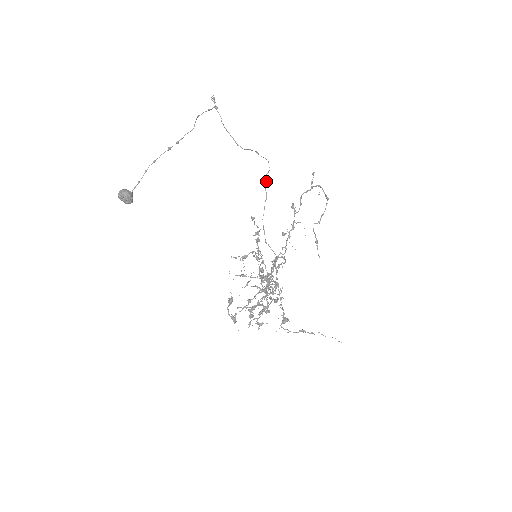
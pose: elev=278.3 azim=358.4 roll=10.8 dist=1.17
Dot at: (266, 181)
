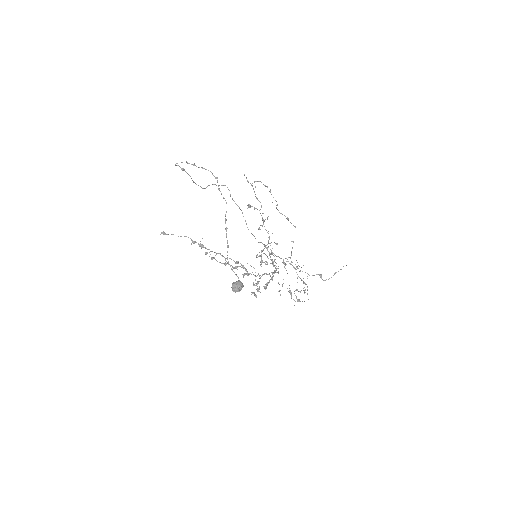
Dot at: occluded
